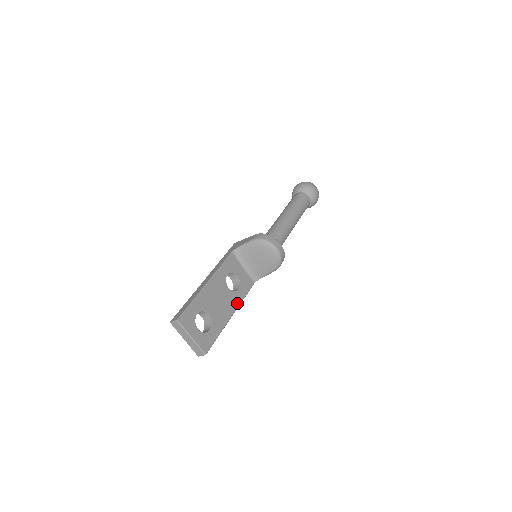
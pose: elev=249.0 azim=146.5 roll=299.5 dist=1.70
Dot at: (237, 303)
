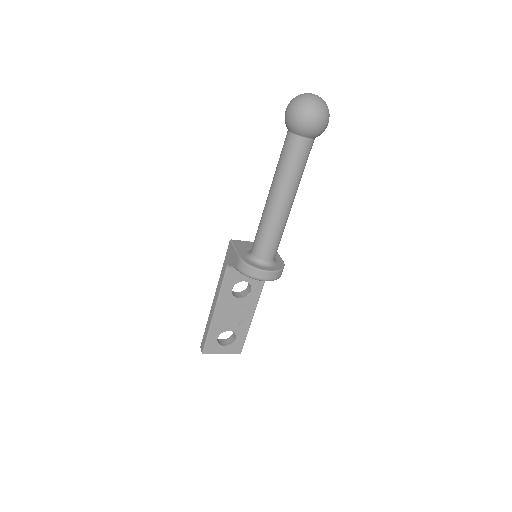
Dot at: (255, 302)
